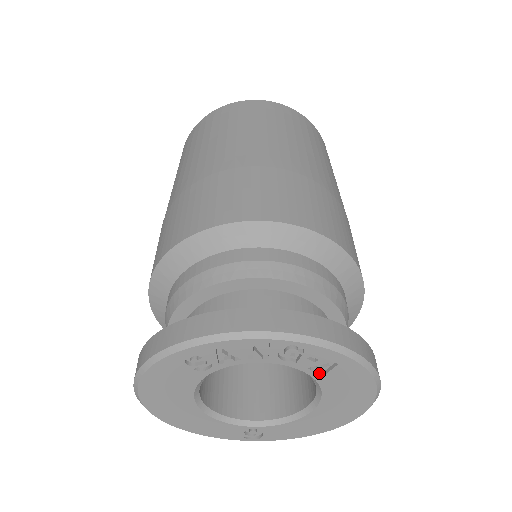
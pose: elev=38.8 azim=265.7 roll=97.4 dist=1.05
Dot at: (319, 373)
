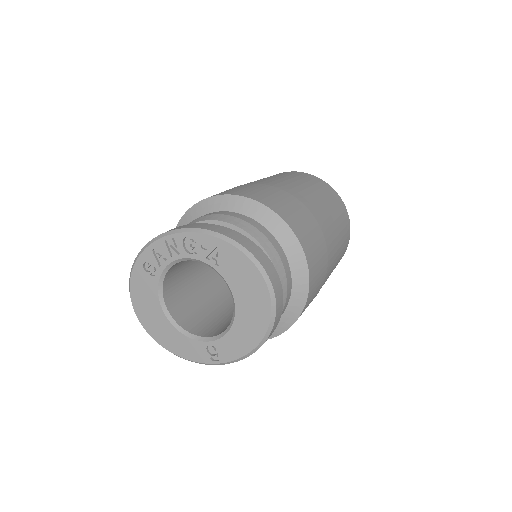
Dot at: (215, 262)
